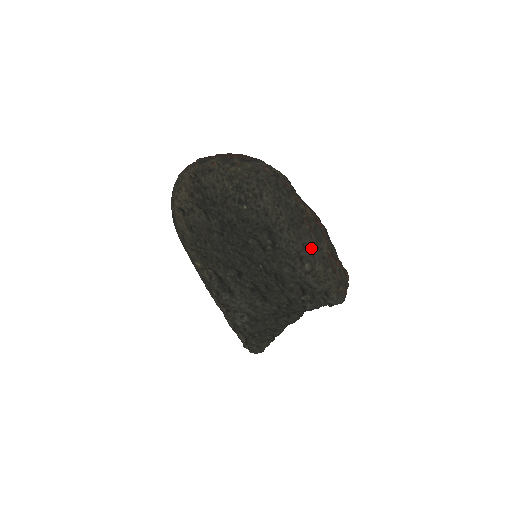
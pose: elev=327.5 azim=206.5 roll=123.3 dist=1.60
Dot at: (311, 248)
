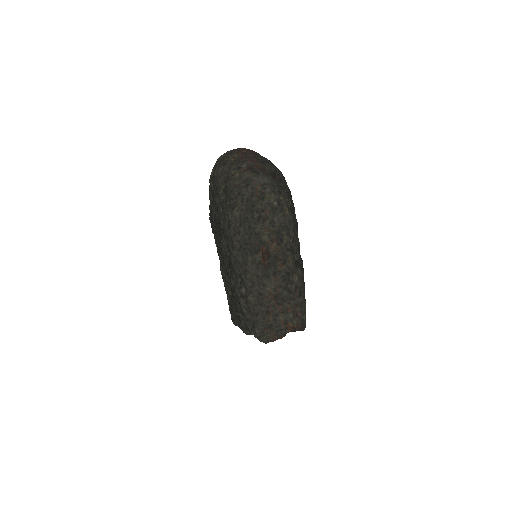
Dot at: (252, 278)
